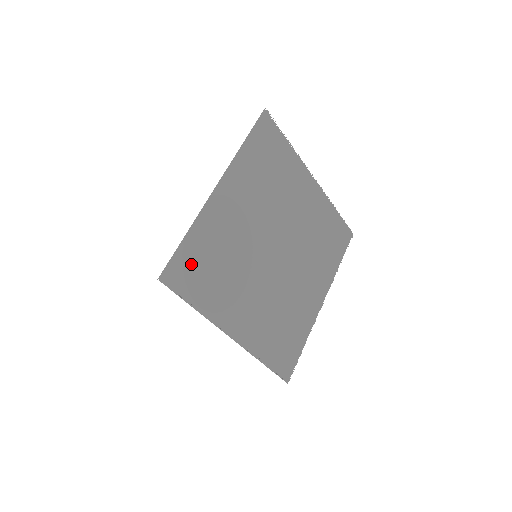
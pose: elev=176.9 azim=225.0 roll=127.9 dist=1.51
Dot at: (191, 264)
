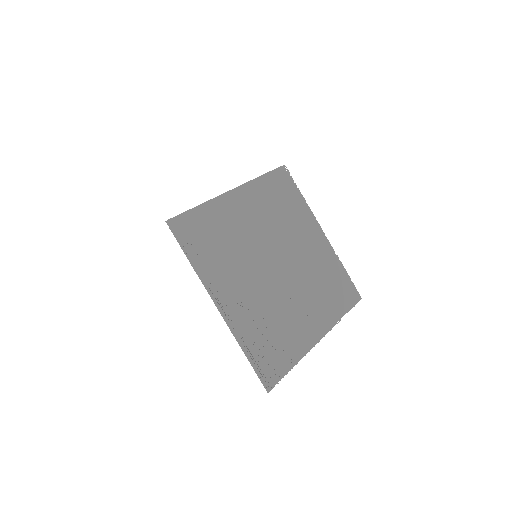
Dot at: (196, 227)
